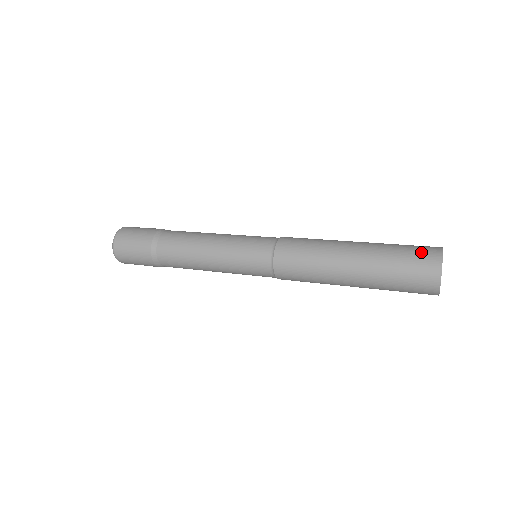
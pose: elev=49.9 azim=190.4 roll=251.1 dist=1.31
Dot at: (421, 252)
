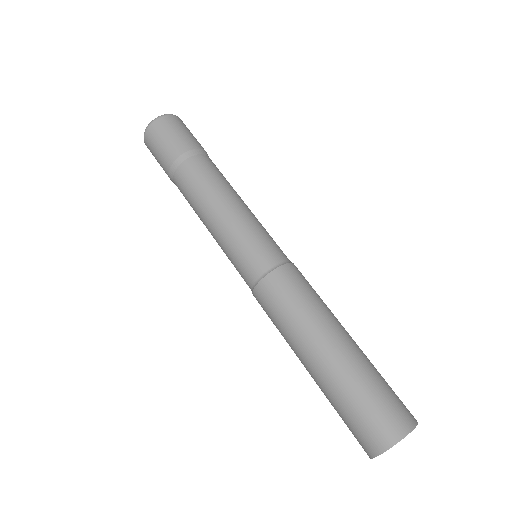
Dot at: (400, 404)
